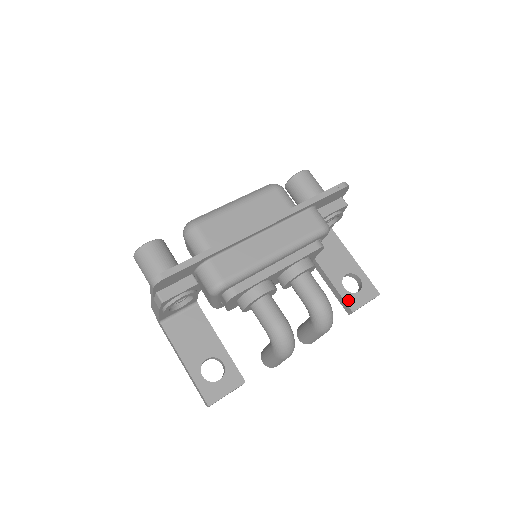
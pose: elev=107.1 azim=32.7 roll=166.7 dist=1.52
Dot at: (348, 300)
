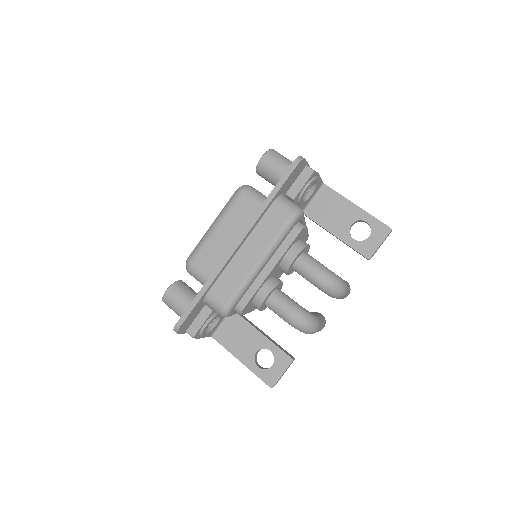
Dot at: (361, 250)
